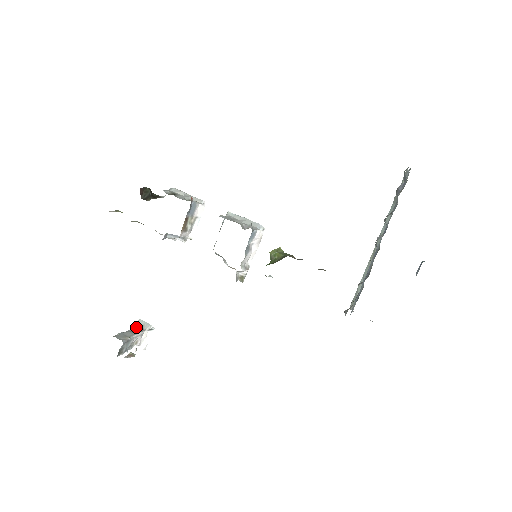
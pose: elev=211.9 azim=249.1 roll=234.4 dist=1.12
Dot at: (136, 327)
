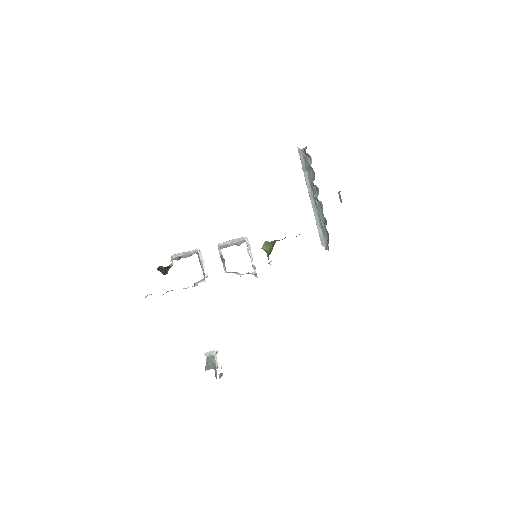
Dot at: (207, 358)
